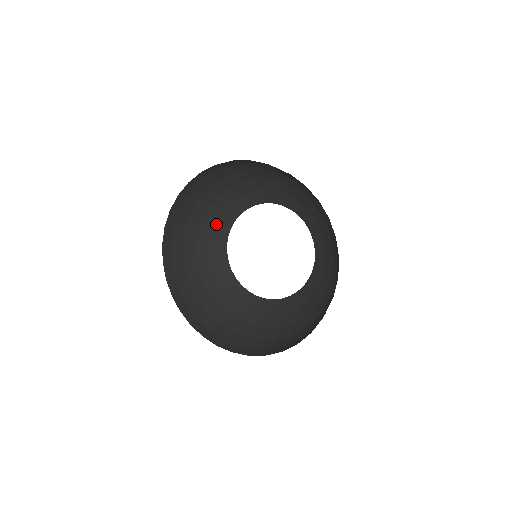
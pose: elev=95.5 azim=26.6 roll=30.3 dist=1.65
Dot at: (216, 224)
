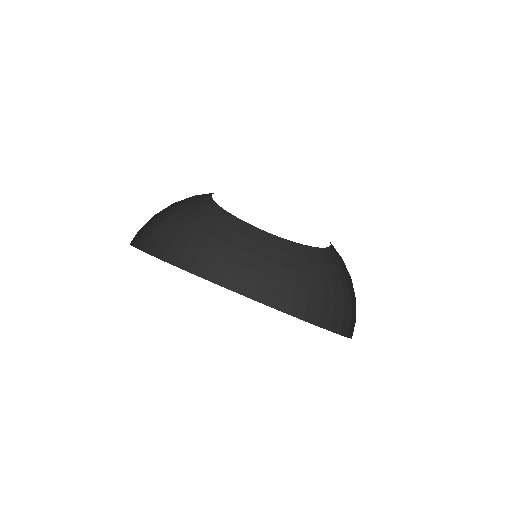
Dot at: (201, 211)
